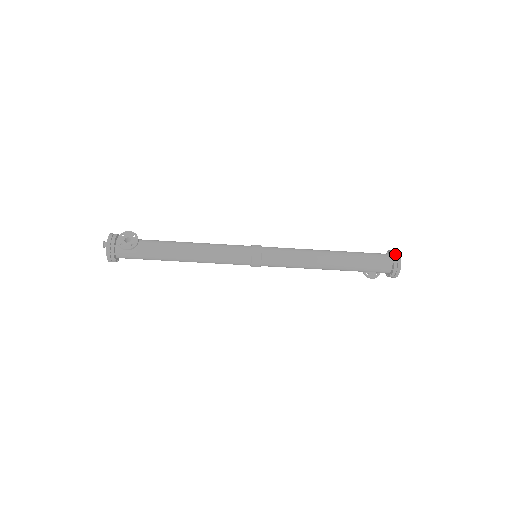
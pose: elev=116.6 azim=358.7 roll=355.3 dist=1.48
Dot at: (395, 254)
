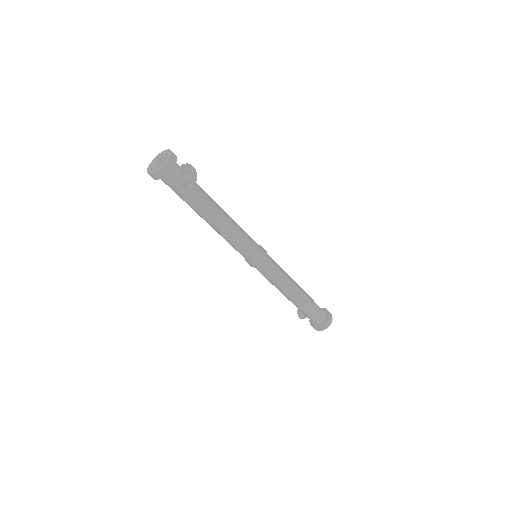
Dot at: (331, 317)
